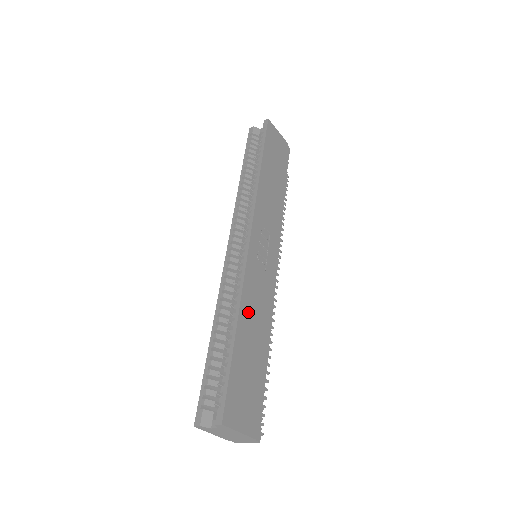
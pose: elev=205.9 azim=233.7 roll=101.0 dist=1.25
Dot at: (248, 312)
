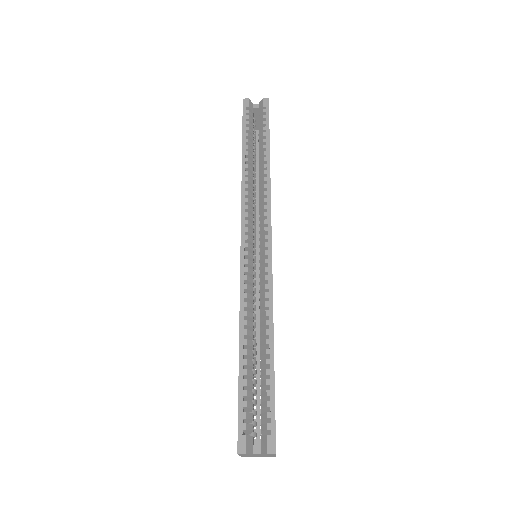
Dot at: occluded
